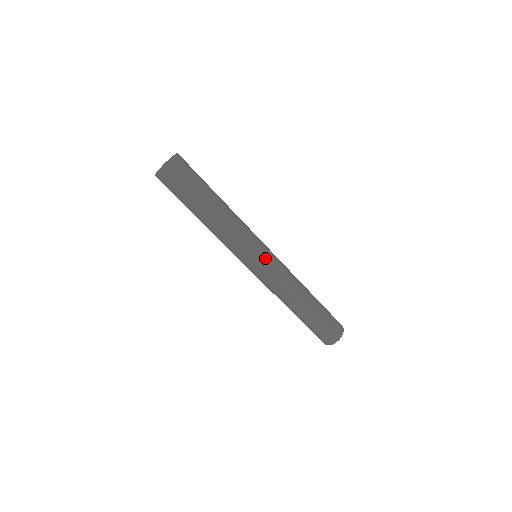
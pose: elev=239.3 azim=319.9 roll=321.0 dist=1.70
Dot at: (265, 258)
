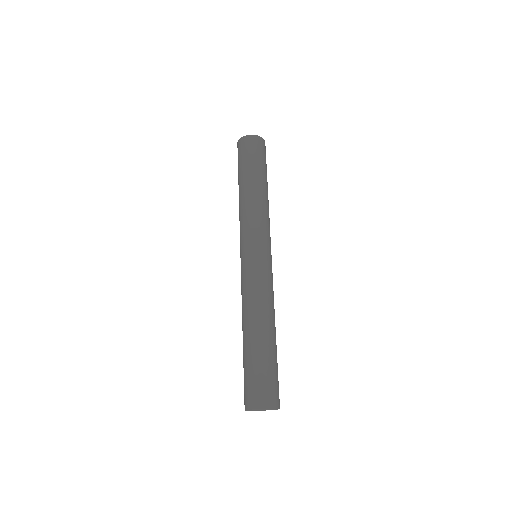
Dot at: (259, 253)
